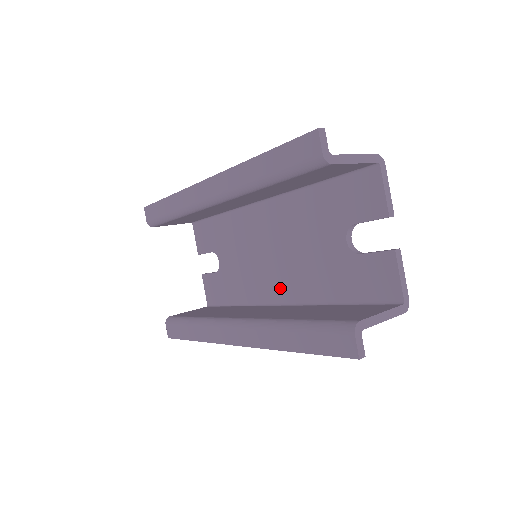
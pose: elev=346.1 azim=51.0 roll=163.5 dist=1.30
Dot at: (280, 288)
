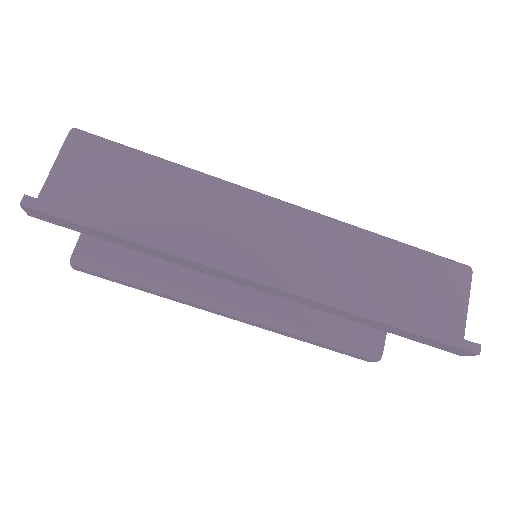
Dot at: occluded
